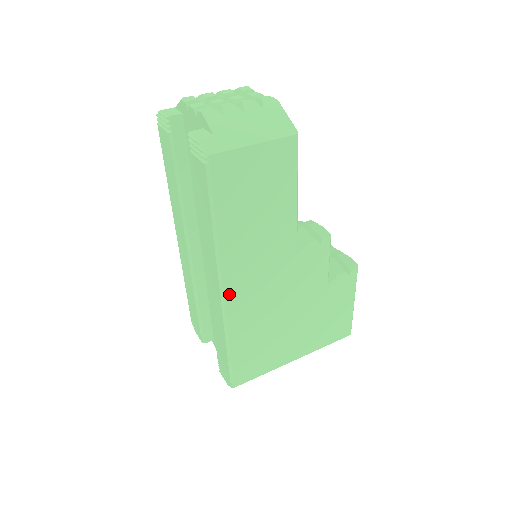
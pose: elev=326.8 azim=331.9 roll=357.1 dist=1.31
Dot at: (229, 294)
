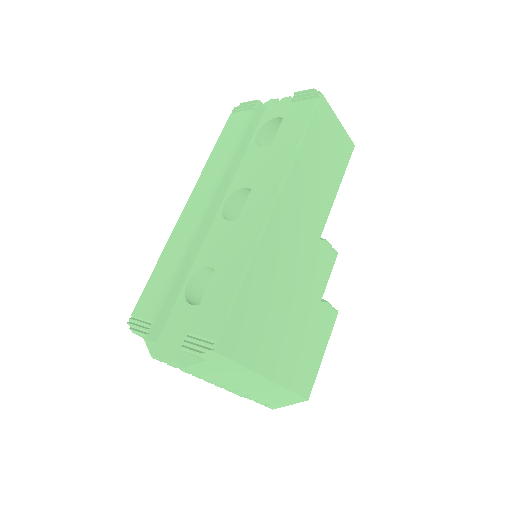
Dot at: (275, 216)
